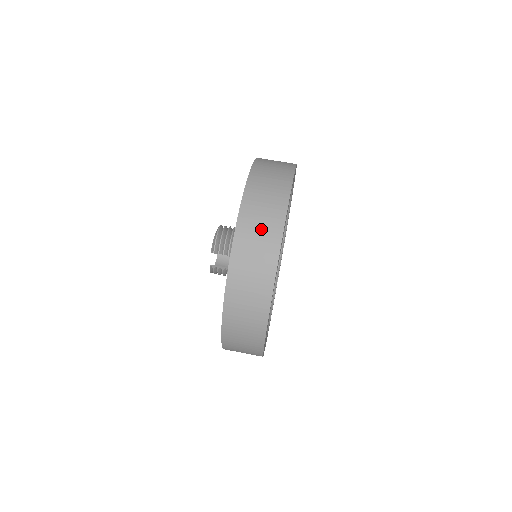
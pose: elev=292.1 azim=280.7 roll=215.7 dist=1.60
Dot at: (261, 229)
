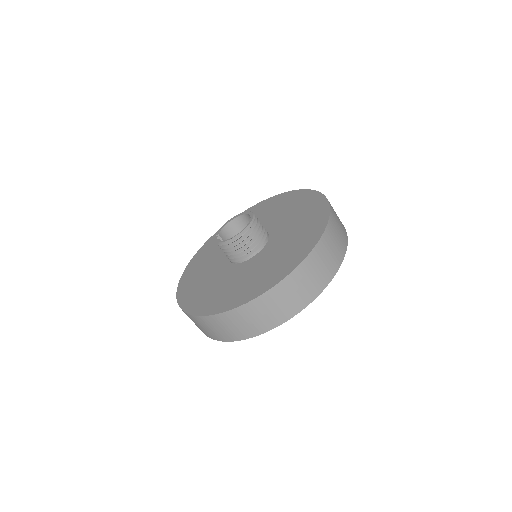
Dot at: (209, 330)
